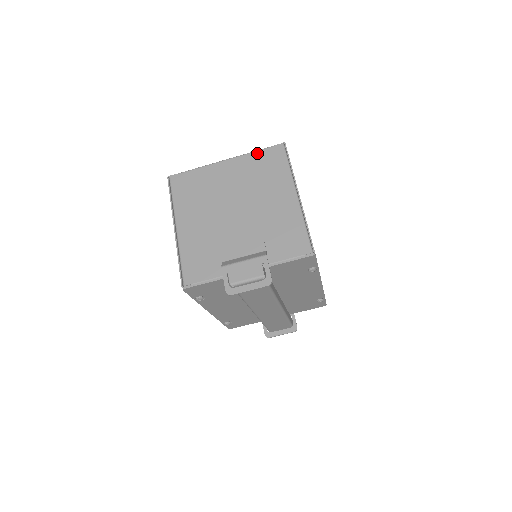
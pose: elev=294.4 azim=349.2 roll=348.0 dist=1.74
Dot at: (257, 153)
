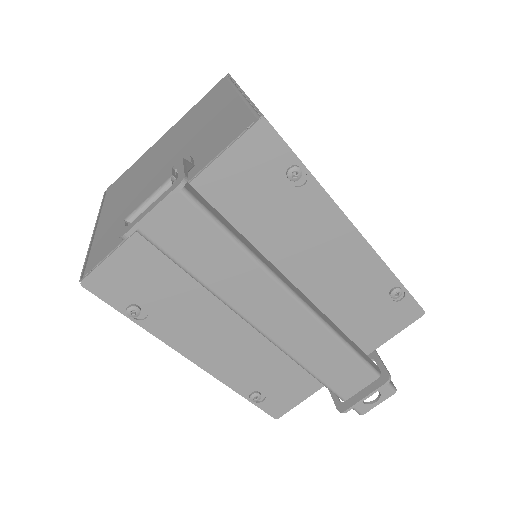
Dot at: (197, 103)
